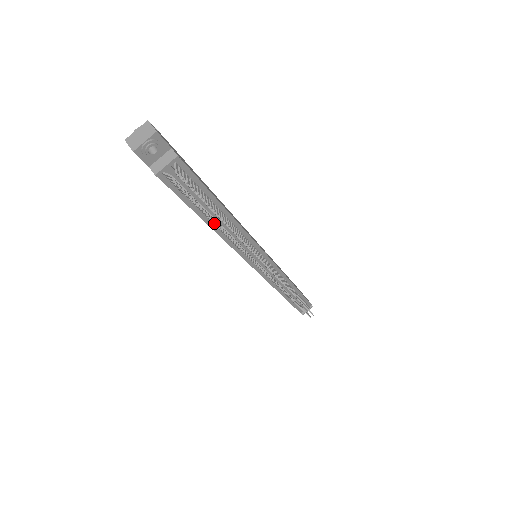
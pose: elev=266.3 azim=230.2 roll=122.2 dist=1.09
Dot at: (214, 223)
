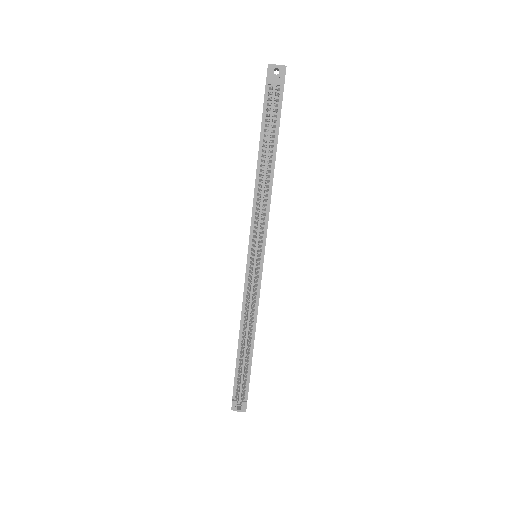
Dot at: (261, 164)
